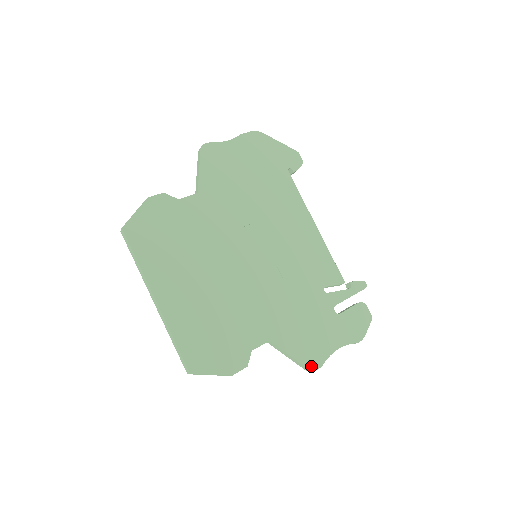
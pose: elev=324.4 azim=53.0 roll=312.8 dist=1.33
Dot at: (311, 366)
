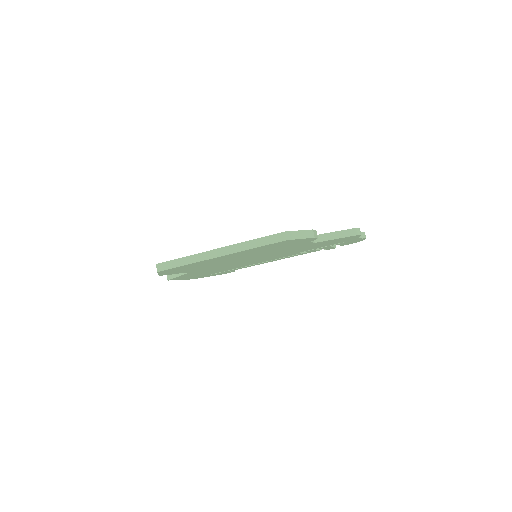
Dot at: (353, 229)
